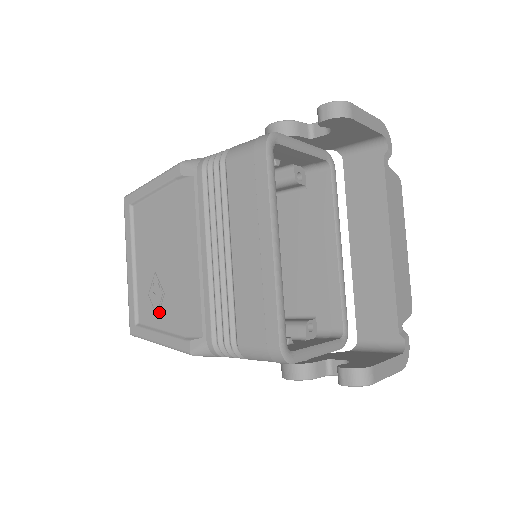
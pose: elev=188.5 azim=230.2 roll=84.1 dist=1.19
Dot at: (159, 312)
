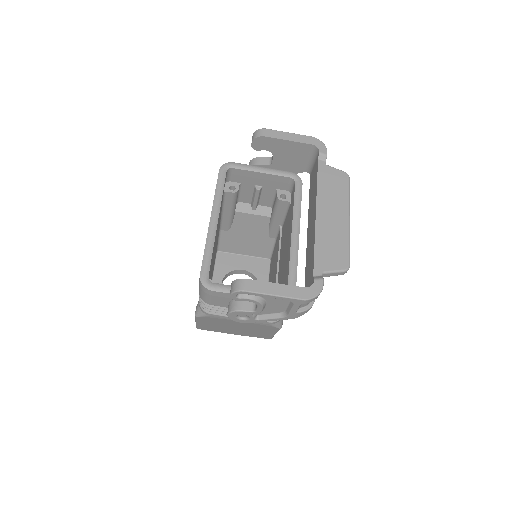
Dot at: occluded
